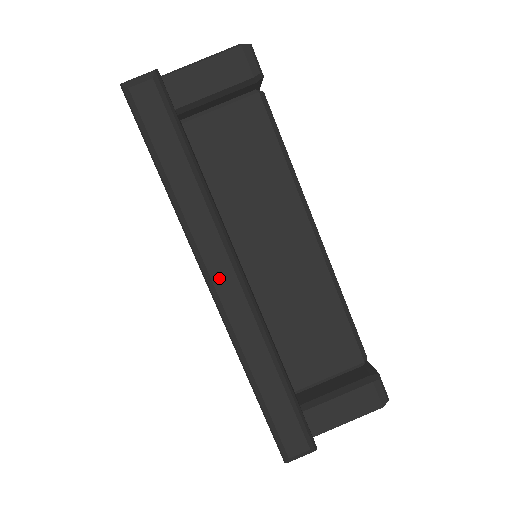
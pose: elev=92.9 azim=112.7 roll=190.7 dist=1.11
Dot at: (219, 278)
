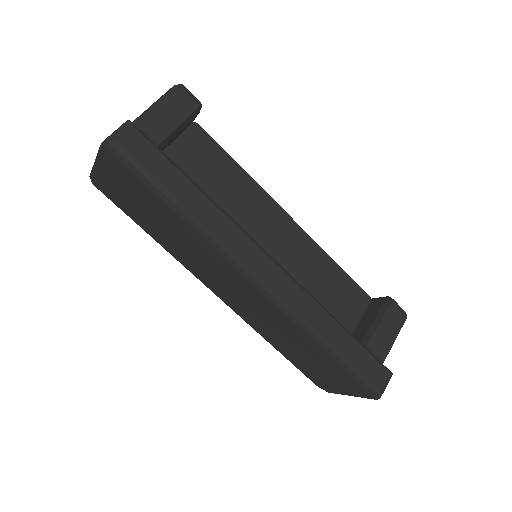
Dot at: (262, 269)
